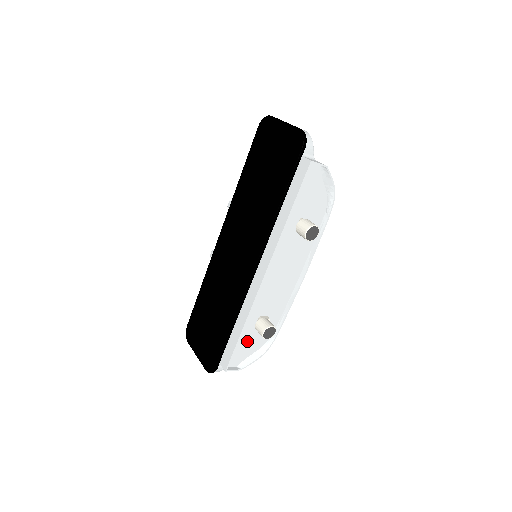
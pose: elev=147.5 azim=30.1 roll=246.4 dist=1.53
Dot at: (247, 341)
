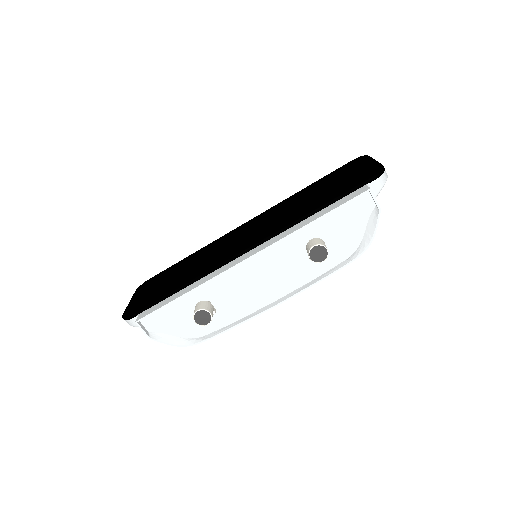
Dot at: (179, 315)
